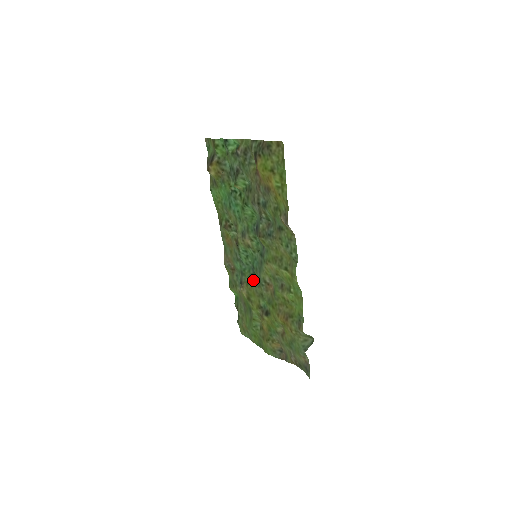
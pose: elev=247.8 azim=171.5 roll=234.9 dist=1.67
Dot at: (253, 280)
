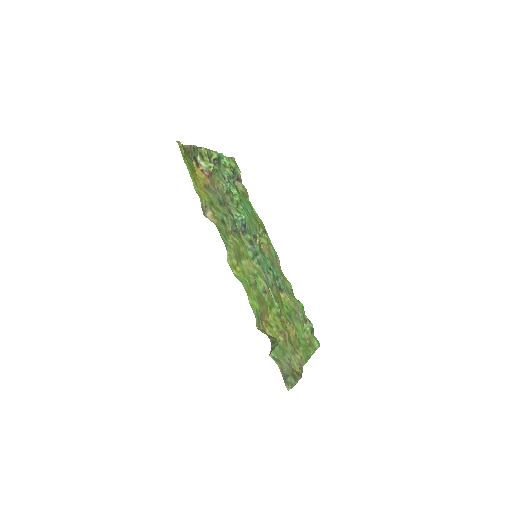
Dot at: occluded
